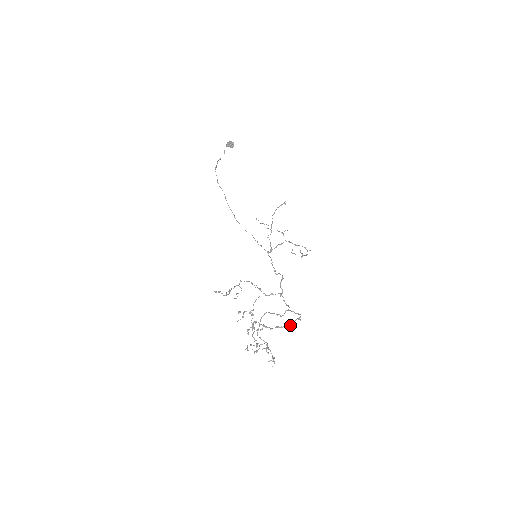
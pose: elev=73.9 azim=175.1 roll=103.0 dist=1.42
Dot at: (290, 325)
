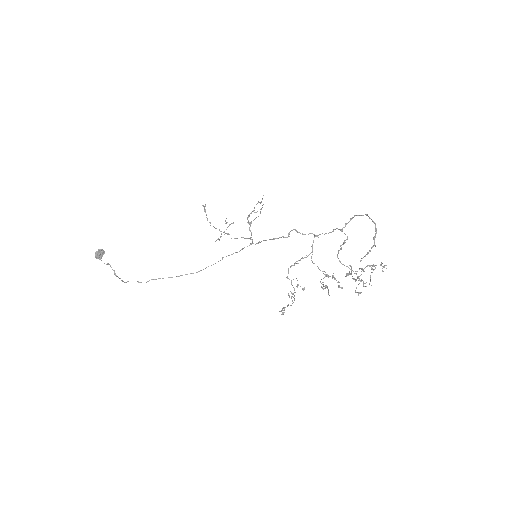
Dot at: (375, 224)
